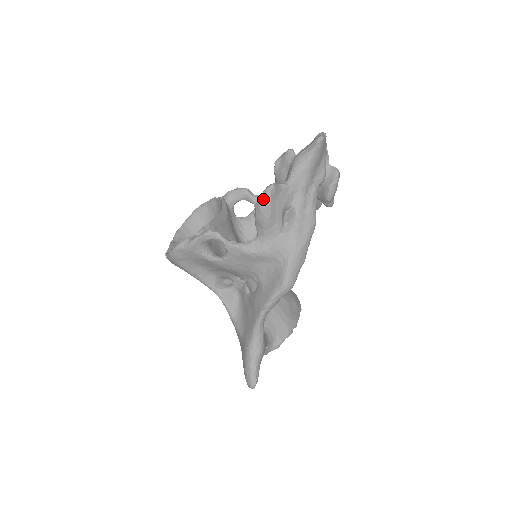
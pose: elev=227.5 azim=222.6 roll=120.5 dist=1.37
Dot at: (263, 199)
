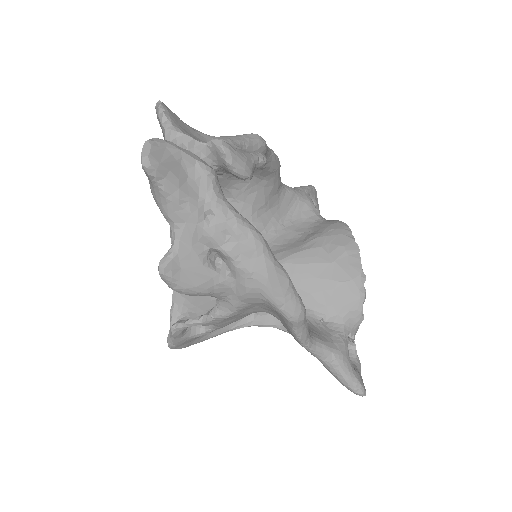
Dot at: (170, 286)
